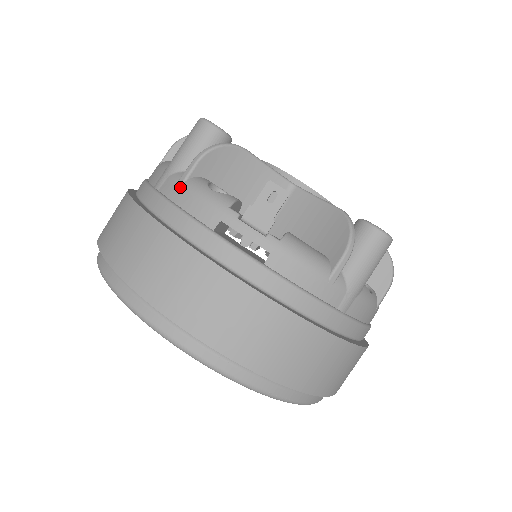
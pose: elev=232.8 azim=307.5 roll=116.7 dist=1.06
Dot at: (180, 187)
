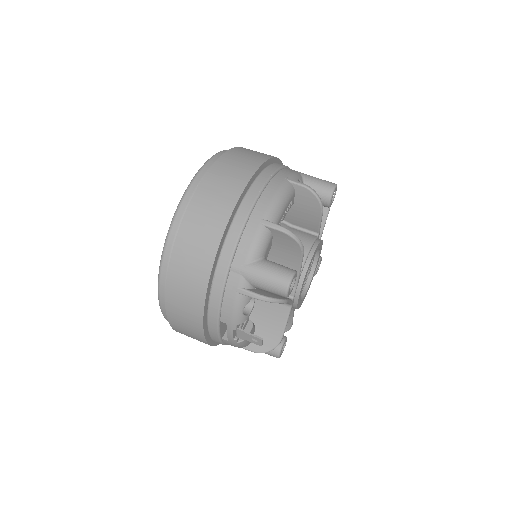
Dot at: (235, 293)
